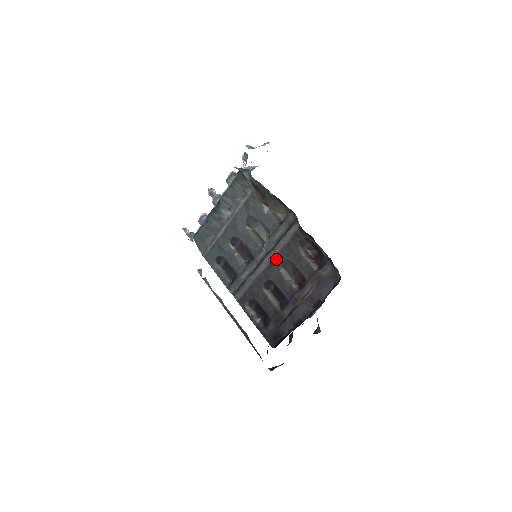
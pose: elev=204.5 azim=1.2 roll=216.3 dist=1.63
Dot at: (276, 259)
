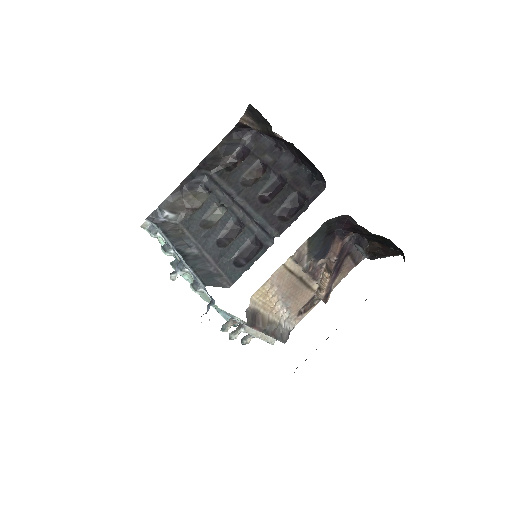
Dot at: (239, 192)
